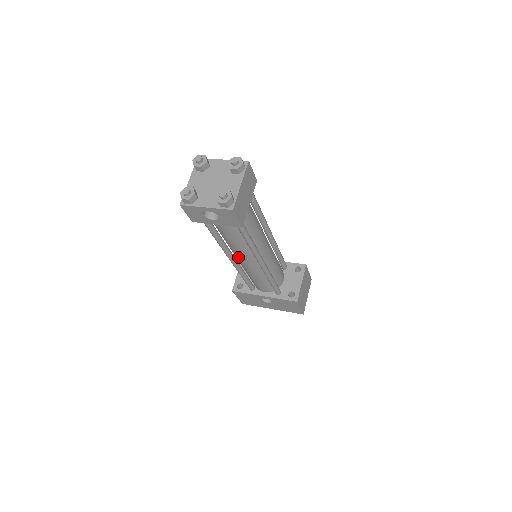
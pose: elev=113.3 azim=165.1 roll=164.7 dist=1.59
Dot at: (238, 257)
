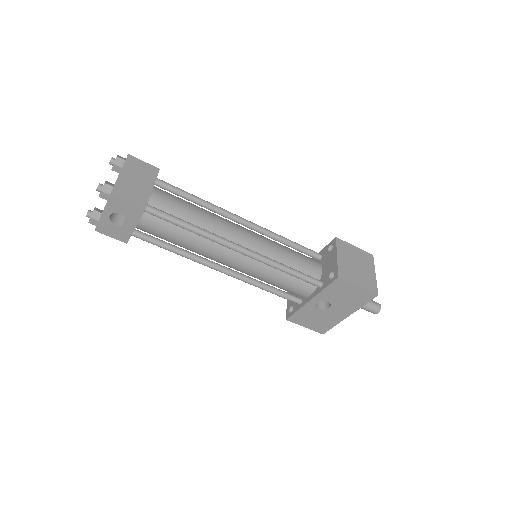
Dot at: (221, 262)
